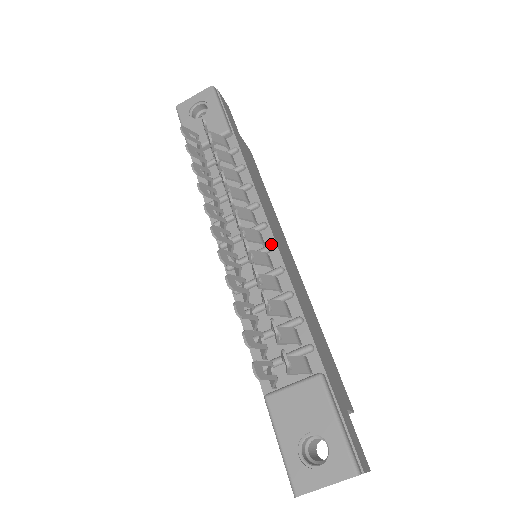
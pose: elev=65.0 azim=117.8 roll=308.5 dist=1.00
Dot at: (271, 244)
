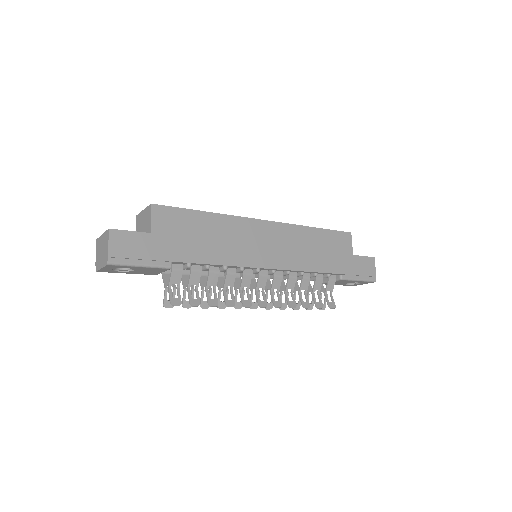
Dot at: (273, 273)
